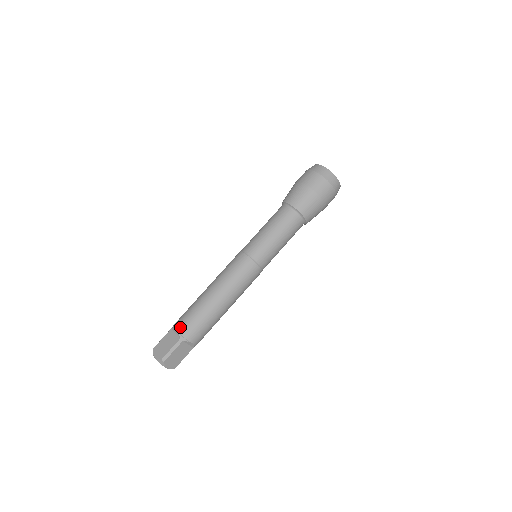
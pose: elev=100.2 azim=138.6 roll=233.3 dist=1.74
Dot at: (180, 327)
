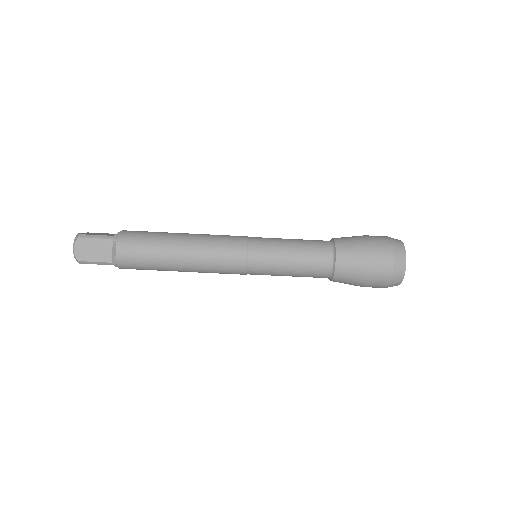
Dot at: (126, 231)
